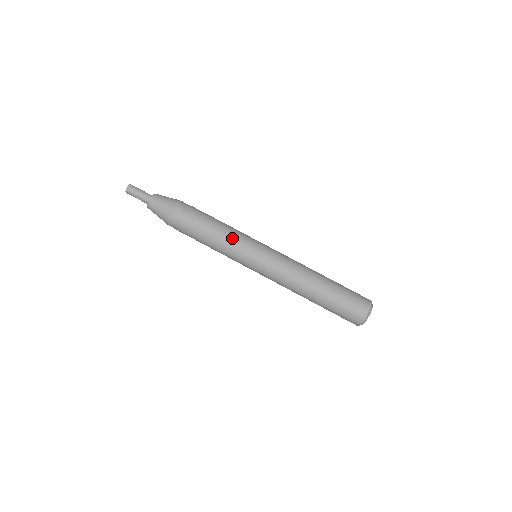
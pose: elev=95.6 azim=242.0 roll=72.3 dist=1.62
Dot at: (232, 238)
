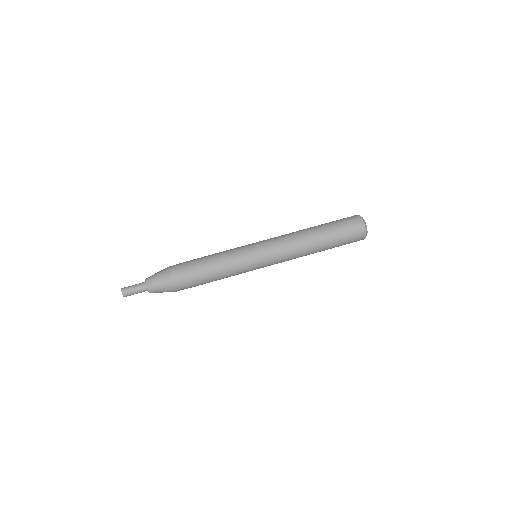
Dot at: (227, 250)
